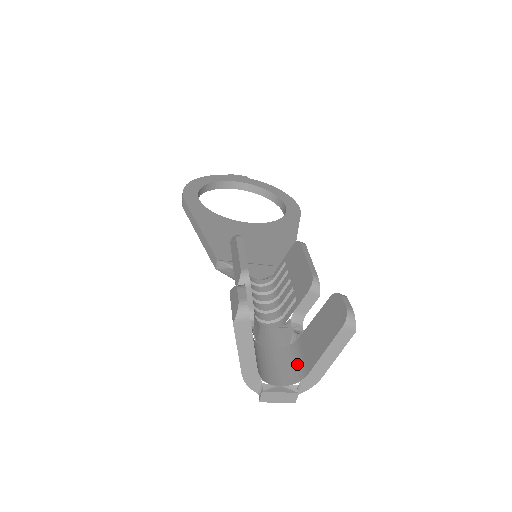
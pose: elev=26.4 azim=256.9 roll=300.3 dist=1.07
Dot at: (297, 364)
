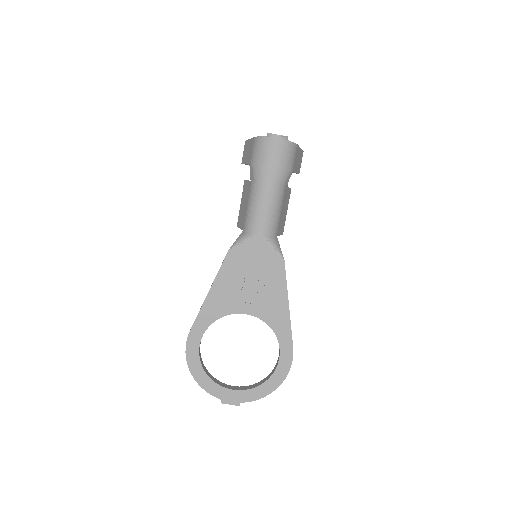
Dot at: occluded
